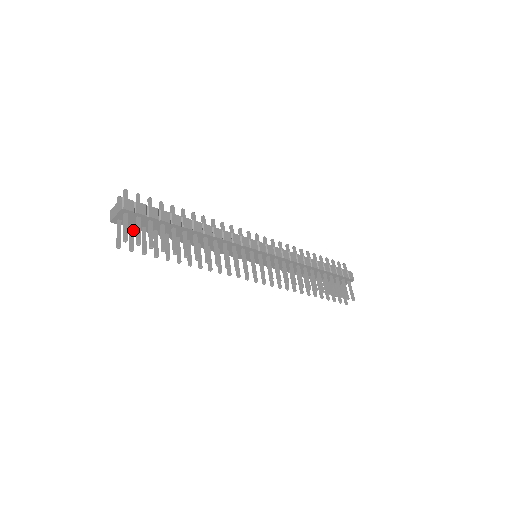
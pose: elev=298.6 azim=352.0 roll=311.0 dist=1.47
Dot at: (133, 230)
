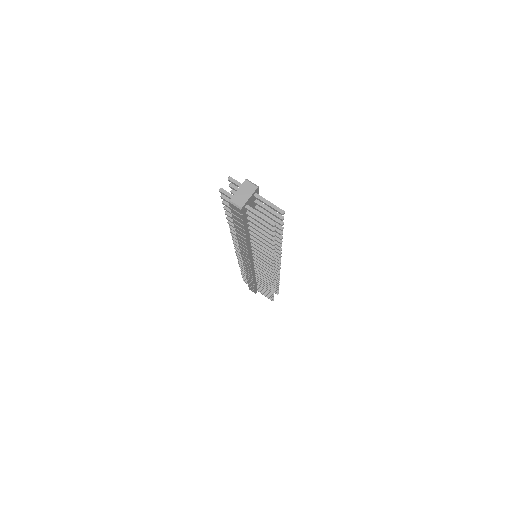
Dot at: (254, 215)
